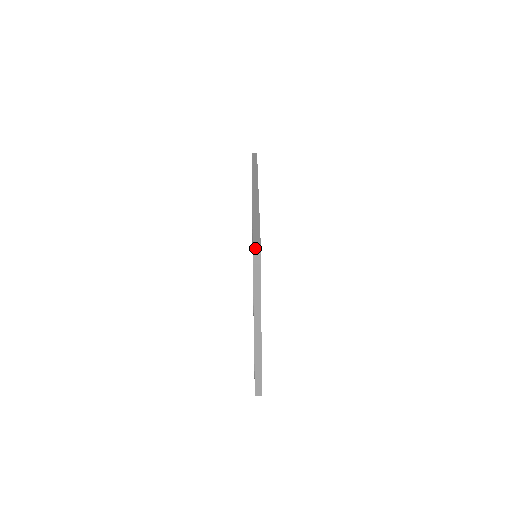
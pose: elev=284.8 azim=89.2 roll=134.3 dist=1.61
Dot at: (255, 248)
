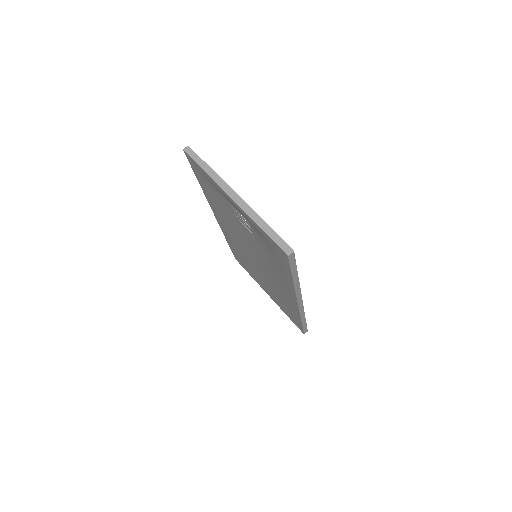
Dot at: occluded
